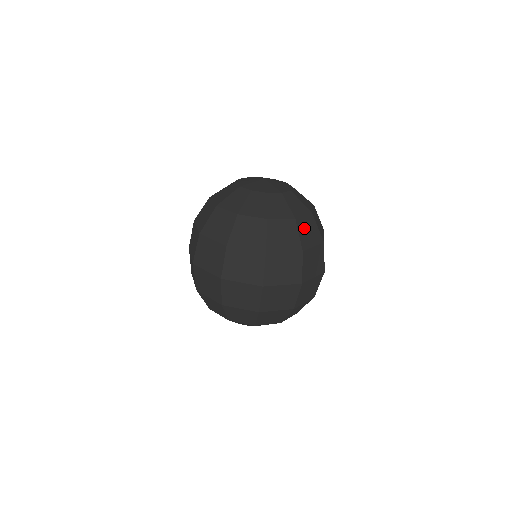
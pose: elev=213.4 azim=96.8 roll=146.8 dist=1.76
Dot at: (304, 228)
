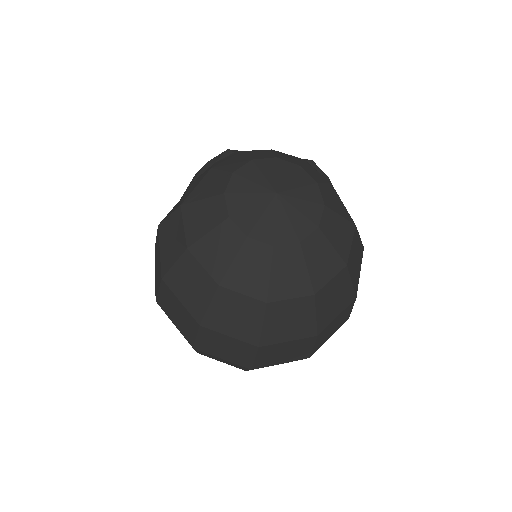
Dot at: (327, 299)
